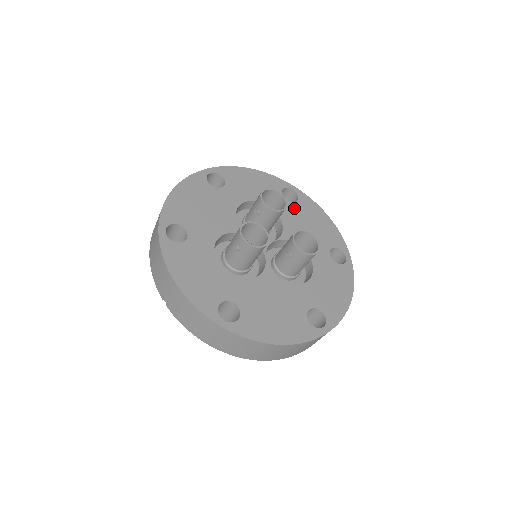
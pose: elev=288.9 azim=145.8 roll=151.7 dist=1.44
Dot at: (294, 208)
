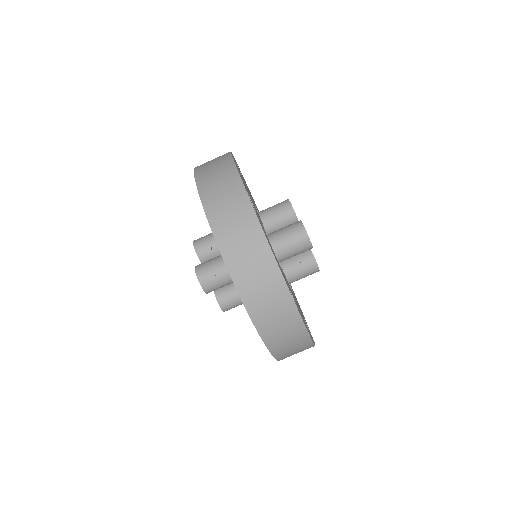
Dot at: occluded
